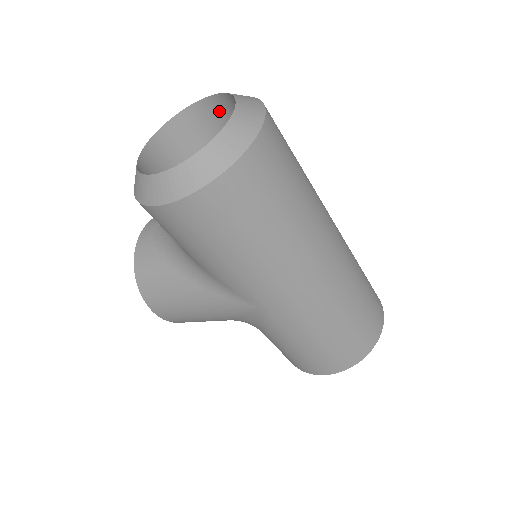
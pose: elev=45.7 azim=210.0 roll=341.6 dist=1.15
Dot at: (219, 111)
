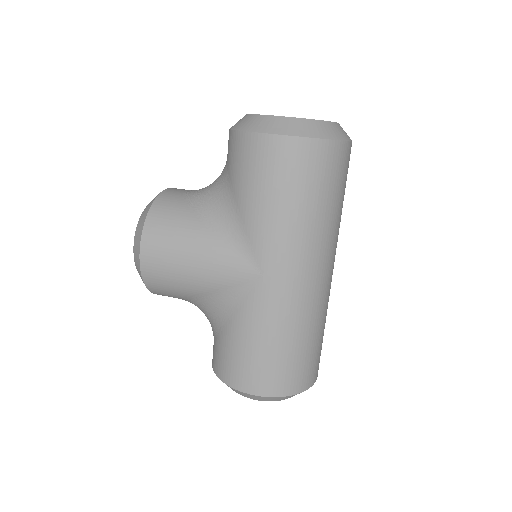
Dot at: occluded
